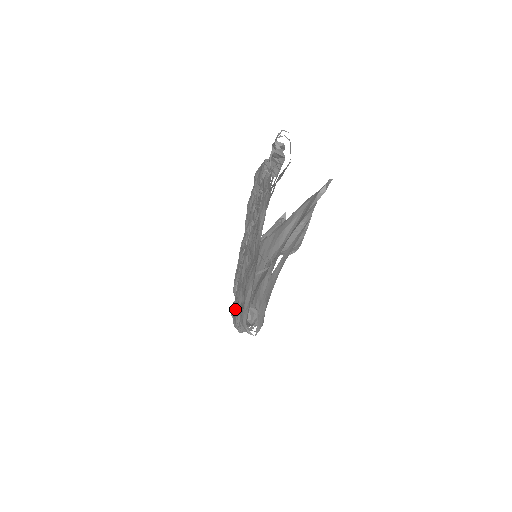
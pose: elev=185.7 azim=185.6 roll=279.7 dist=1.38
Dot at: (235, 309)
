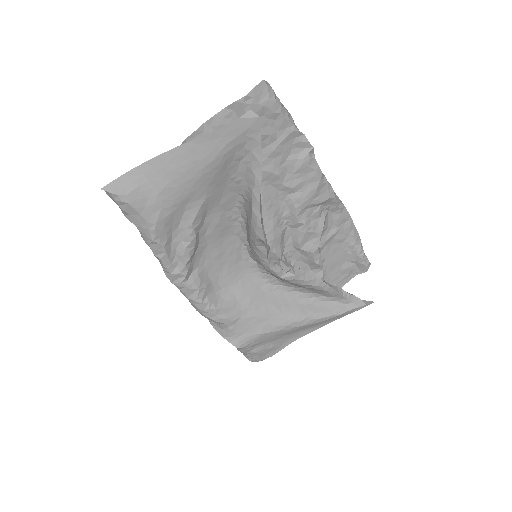
Dot at: occluded
